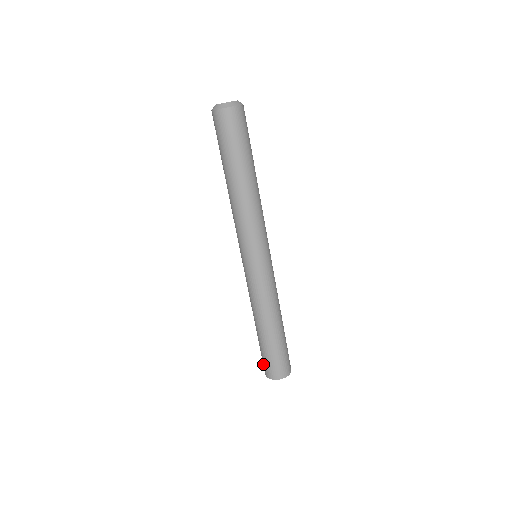
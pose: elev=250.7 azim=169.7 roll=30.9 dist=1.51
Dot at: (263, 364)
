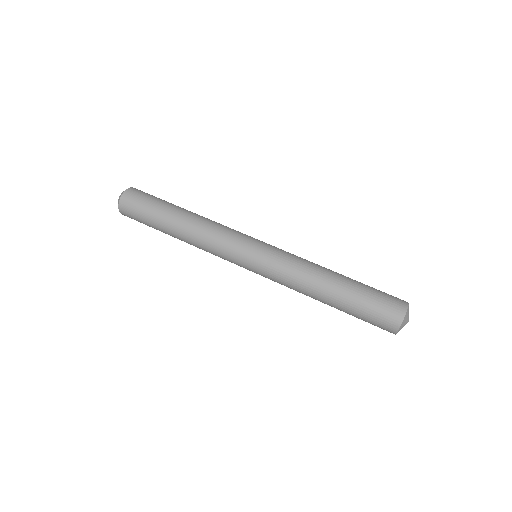
Dot at: occluded
